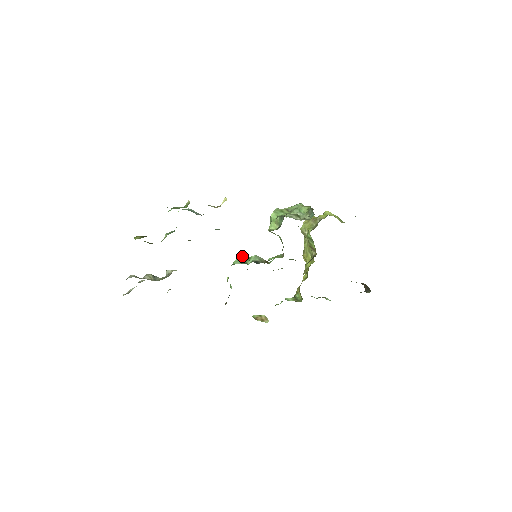
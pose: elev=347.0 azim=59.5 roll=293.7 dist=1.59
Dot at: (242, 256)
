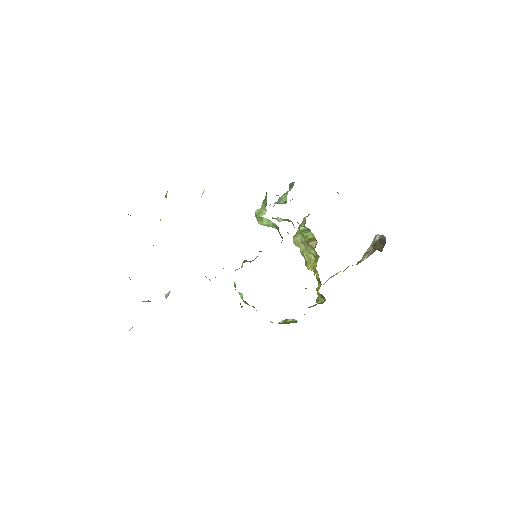
Dot at: (242, 263)
